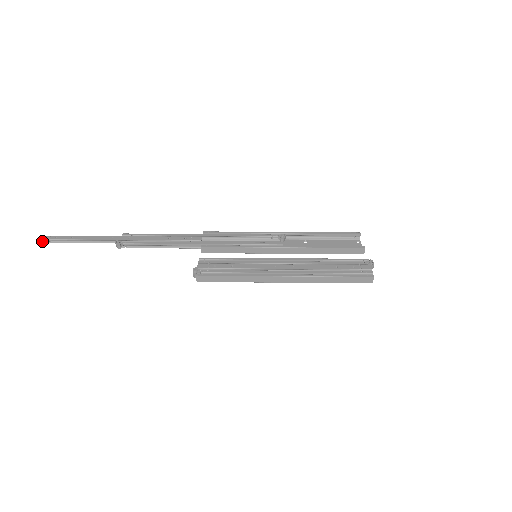
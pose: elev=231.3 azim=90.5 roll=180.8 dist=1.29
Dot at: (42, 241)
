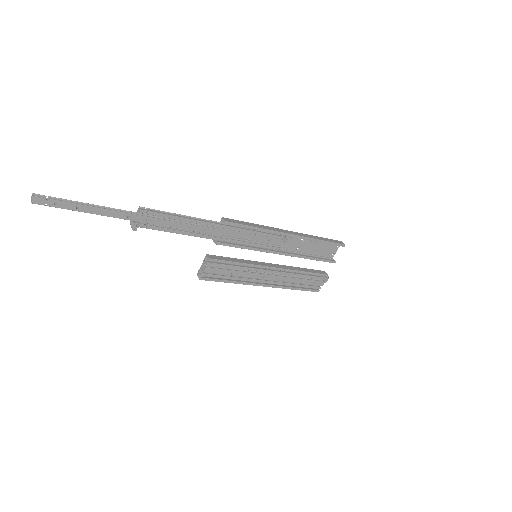
Dot at: (34, 201)
